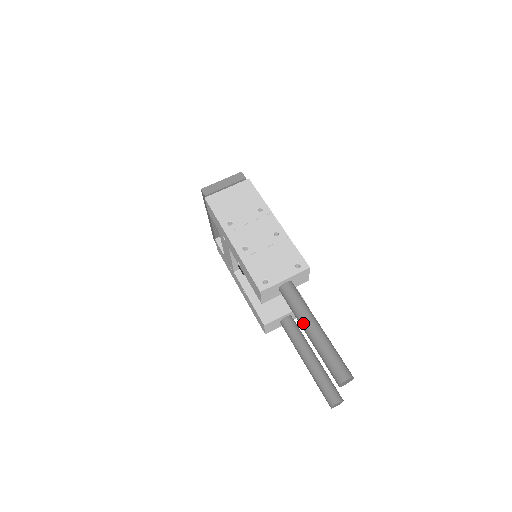
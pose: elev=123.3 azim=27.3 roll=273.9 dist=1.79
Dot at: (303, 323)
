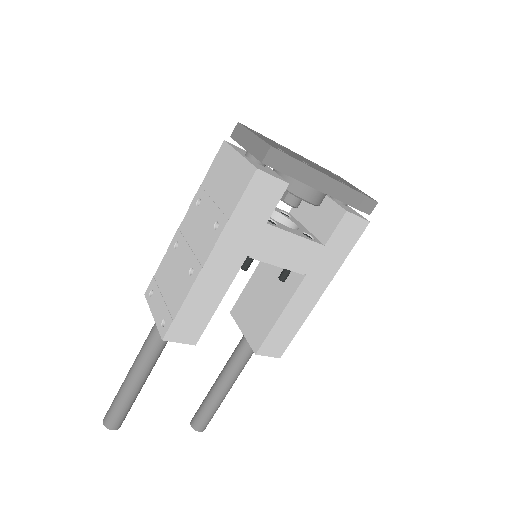
Dot at: occluded
